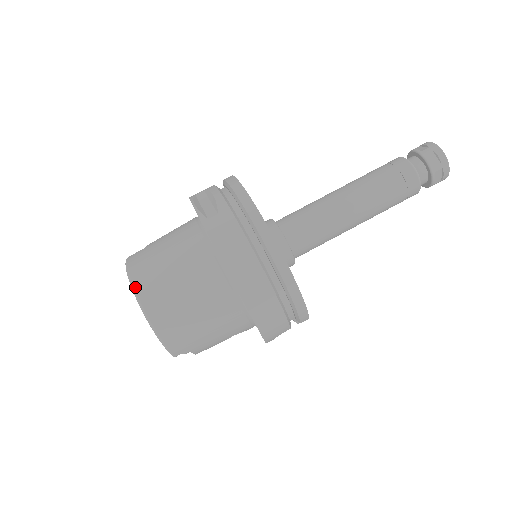
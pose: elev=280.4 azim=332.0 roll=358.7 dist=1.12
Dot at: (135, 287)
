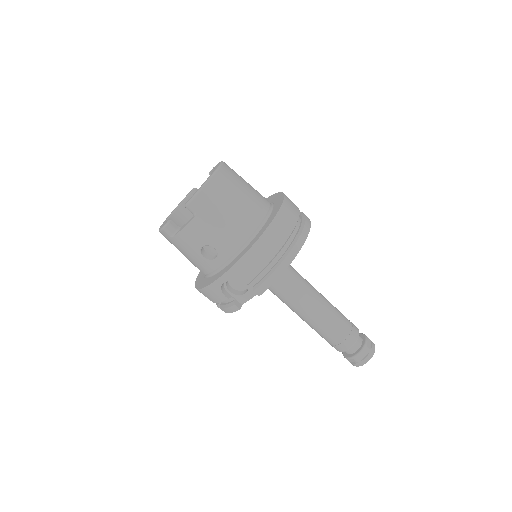
Dot at: (224, 164)
